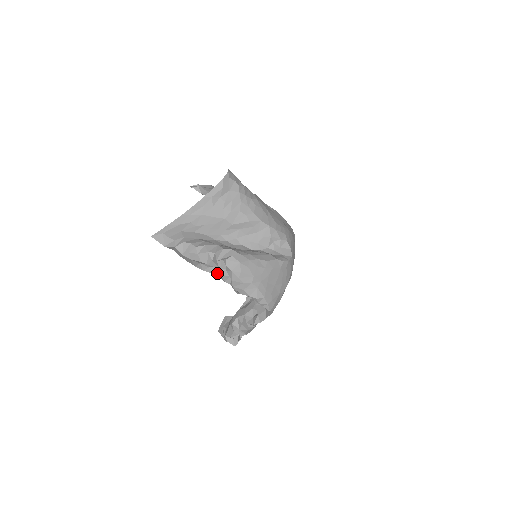
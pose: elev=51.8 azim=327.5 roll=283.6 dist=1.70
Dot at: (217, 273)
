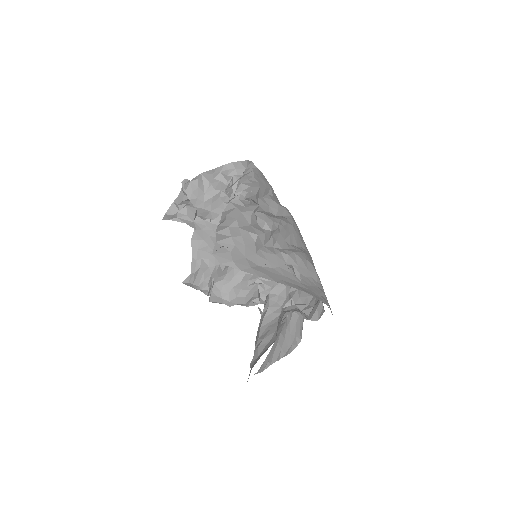
Dot at: occluded
